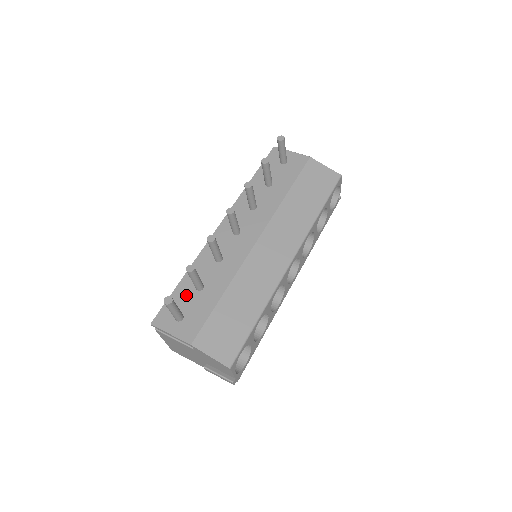
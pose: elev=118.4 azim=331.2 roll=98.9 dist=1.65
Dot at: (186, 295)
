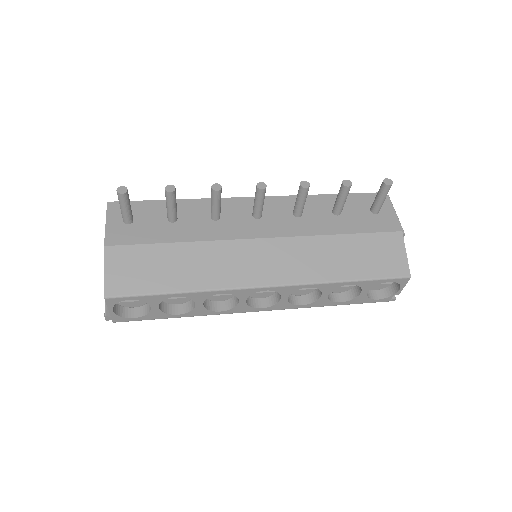
Dot at: (156, 212)
